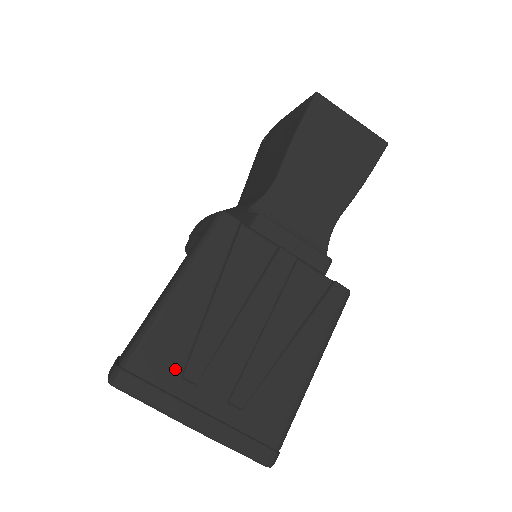
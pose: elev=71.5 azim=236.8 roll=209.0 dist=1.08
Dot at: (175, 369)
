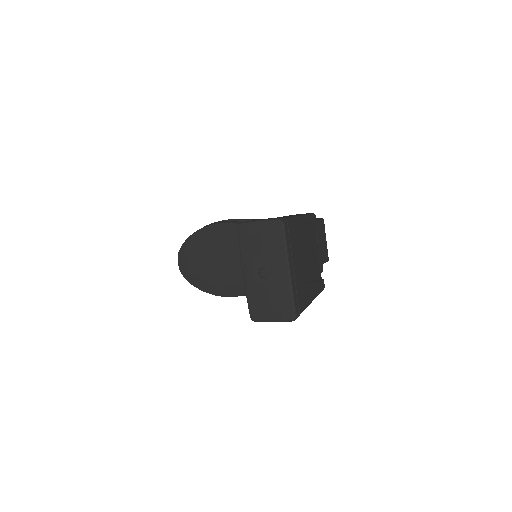
Dot at: (294, 243)
